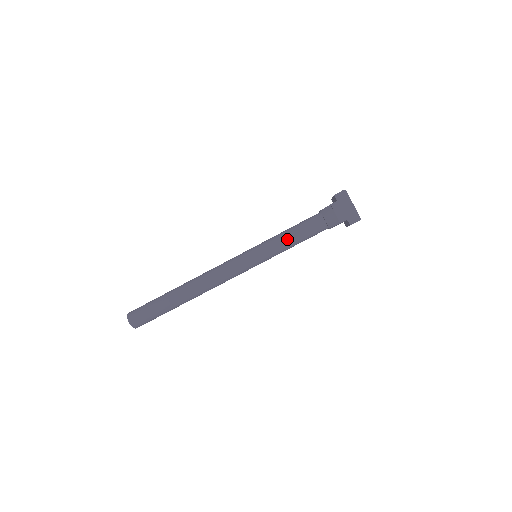
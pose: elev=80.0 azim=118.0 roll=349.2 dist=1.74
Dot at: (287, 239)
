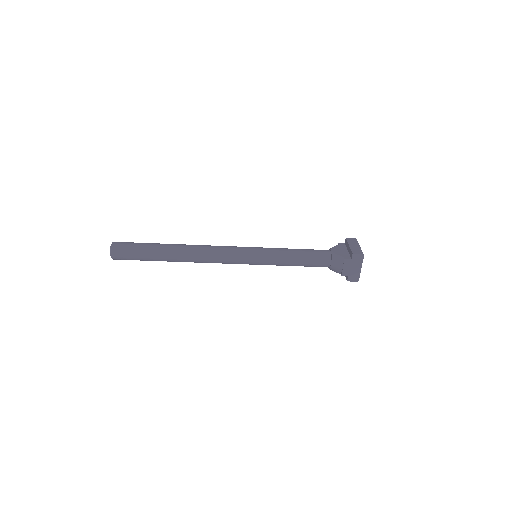
Dot at: (291, 261)
